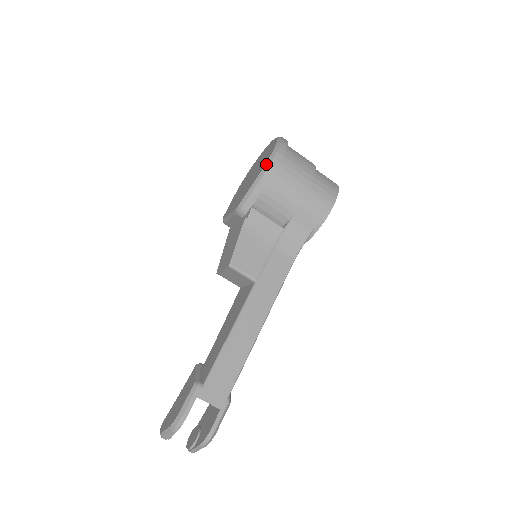
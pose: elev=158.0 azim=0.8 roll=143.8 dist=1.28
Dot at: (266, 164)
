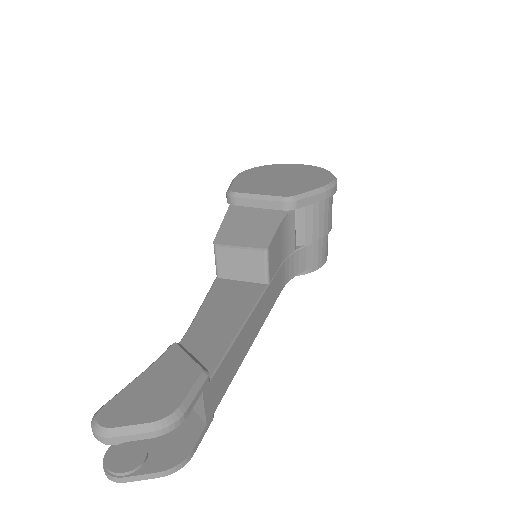
Dot at: (331, 183)
